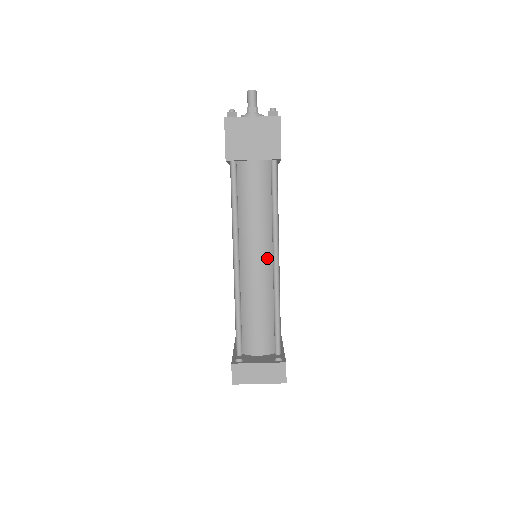
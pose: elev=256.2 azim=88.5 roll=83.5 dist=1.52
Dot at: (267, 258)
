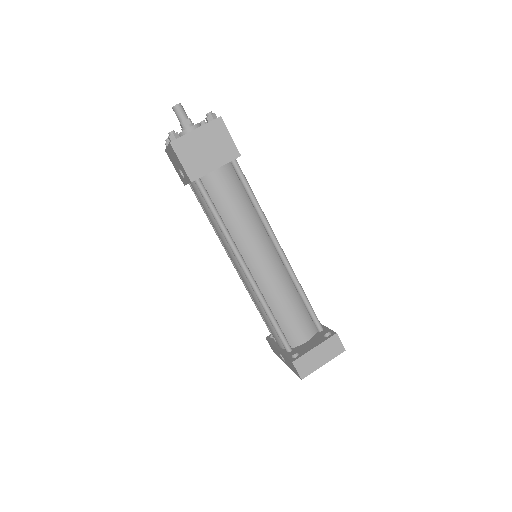
Dot at: (271, 252)
